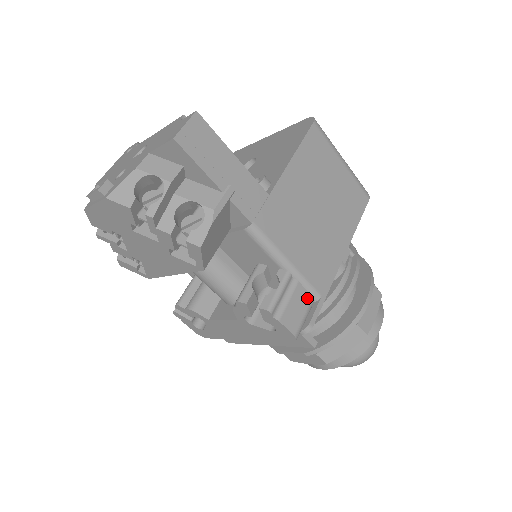
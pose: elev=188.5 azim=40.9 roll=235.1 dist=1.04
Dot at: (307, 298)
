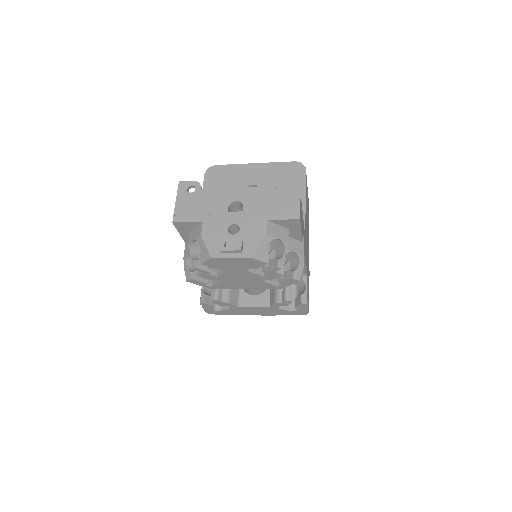
Dot at: (308, 288)
